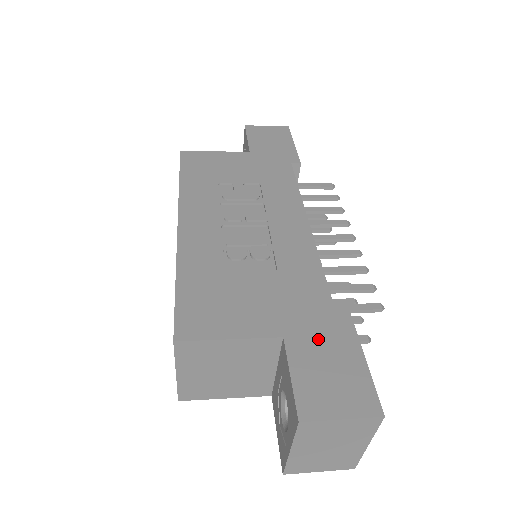
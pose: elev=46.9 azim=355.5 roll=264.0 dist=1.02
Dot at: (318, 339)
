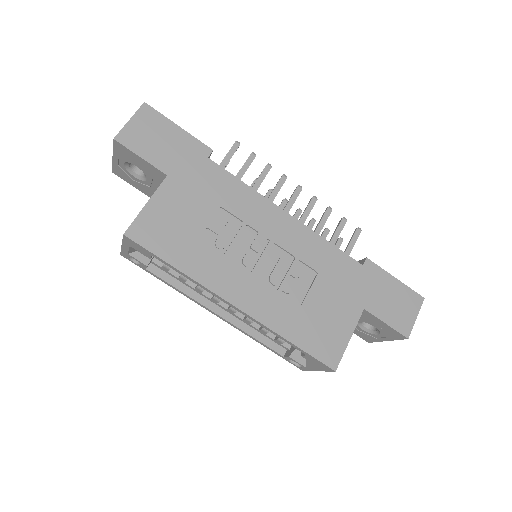
Dot at: (375, 292)
